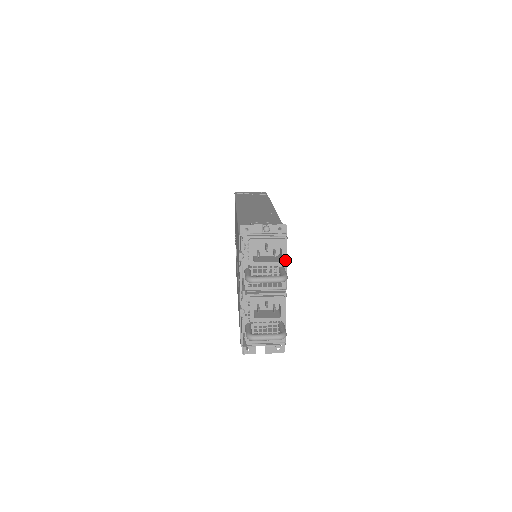
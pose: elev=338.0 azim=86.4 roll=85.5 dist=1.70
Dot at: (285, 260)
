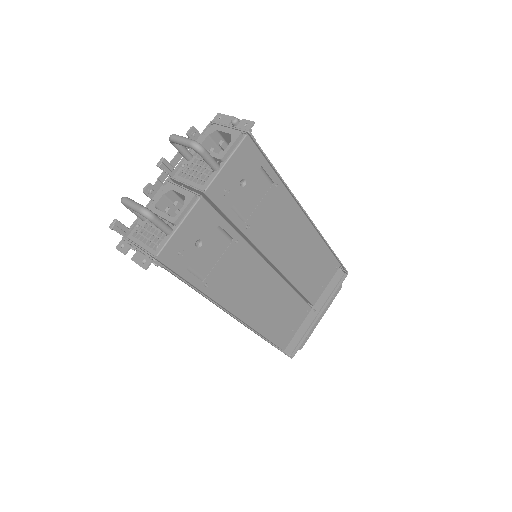
Dot at: (225, 154)
